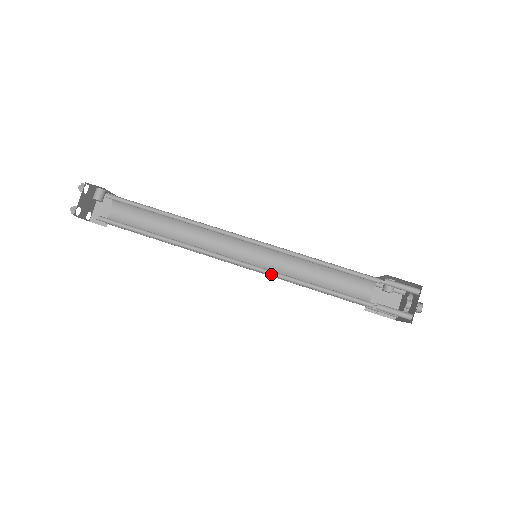
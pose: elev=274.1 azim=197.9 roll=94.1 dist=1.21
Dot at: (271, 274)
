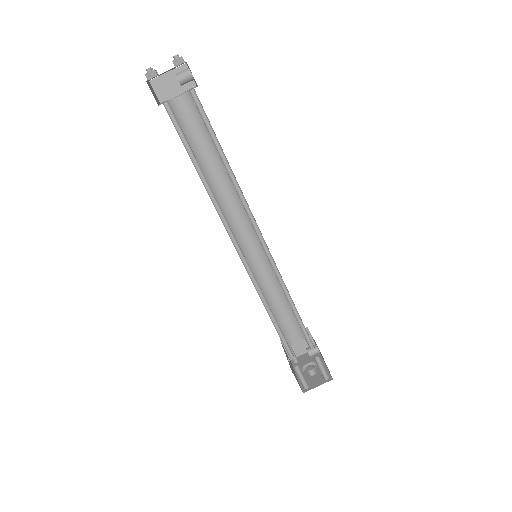
Dot at: (254, 282)
